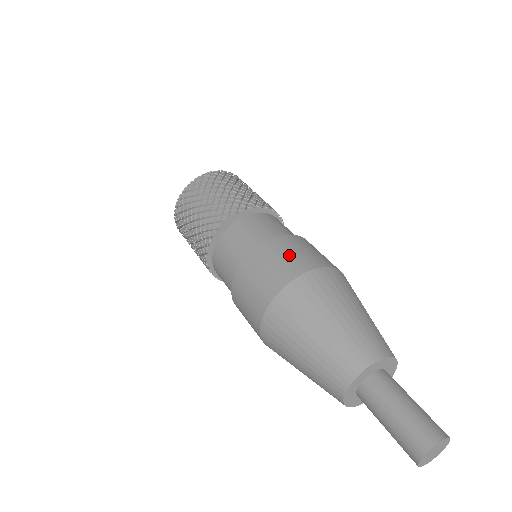
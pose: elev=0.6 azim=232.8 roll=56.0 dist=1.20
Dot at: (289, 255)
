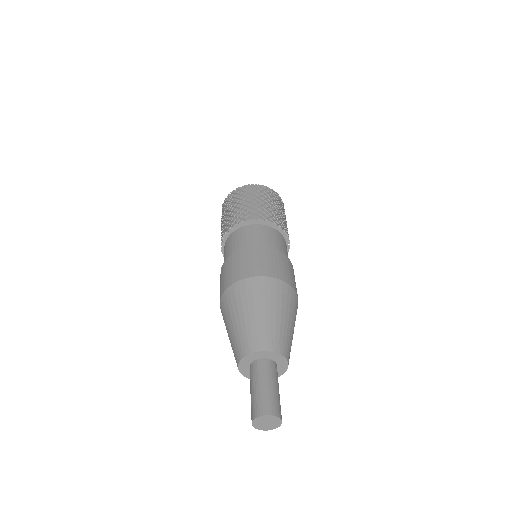
Dot at: (242, 264)
